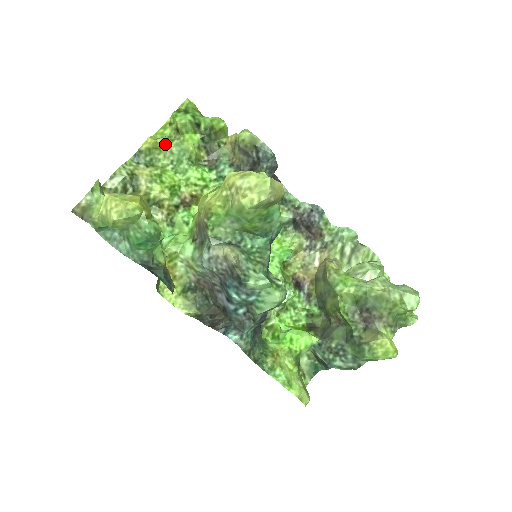
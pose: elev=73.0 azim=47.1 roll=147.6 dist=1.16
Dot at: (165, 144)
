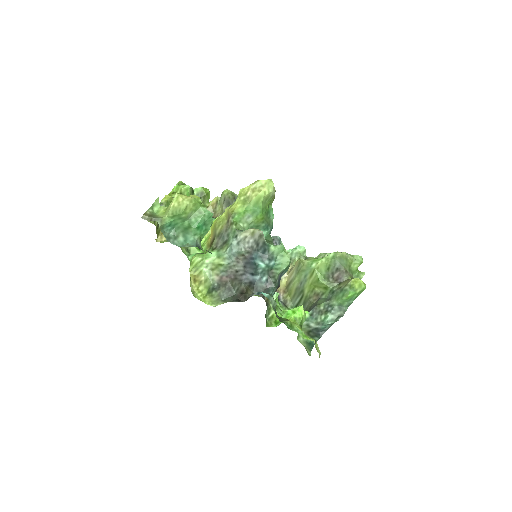
Dot at: occluded
